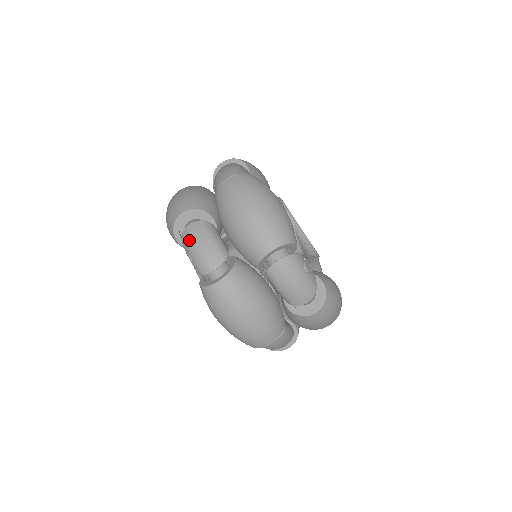
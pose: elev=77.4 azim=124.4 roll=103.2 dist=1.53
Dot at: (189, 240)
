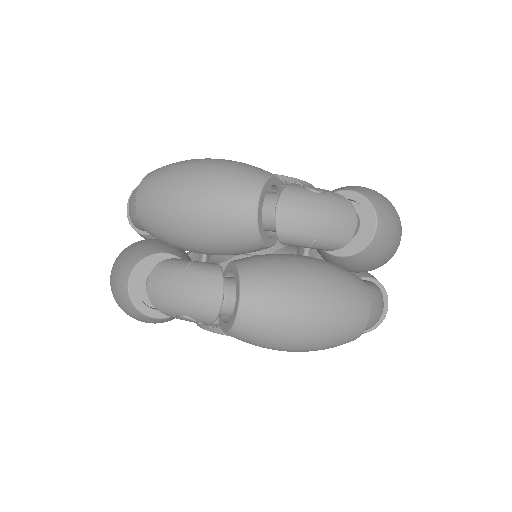
Dot at: (163, 299)
